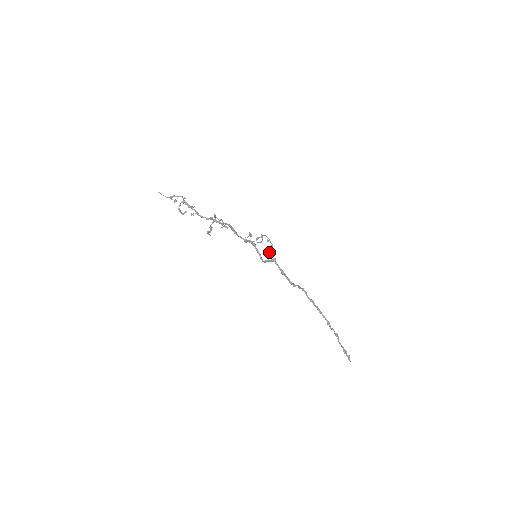
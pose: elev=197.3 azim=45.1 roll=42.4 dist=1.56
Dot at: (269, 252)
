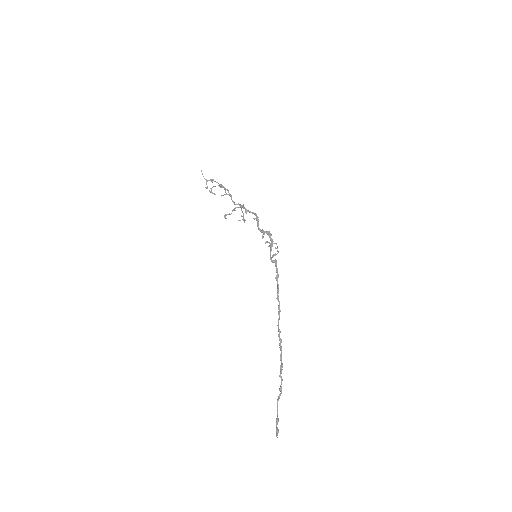
Dot at: (274, 254)
